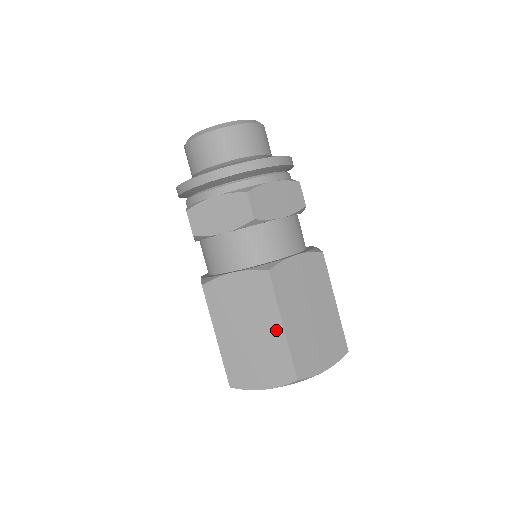
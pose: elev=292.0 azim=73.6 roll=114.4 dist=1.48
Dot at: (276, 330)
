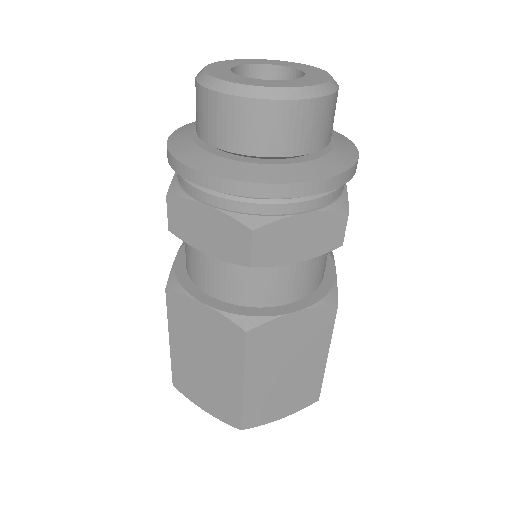
Dot at: (234, 383)
